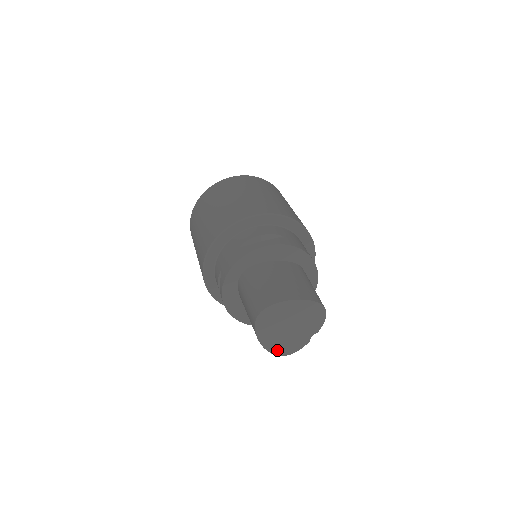
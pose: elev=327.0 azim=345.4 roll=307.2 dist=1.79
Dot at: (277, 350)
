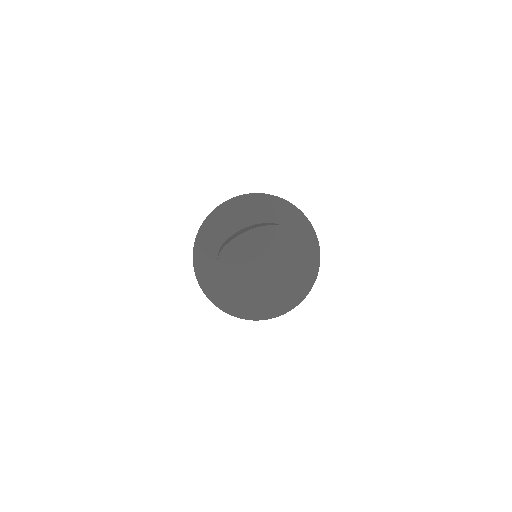
Dot at: (268, 304)
